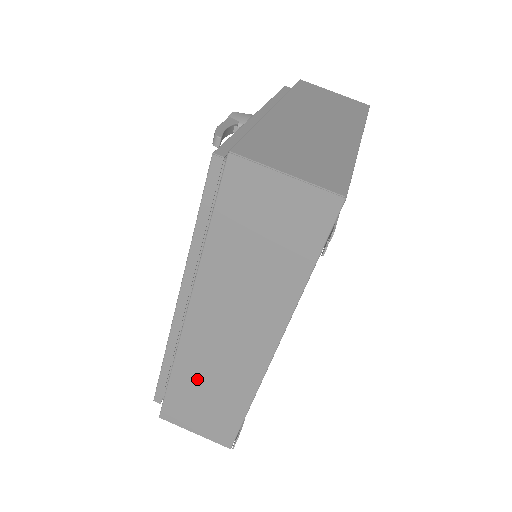
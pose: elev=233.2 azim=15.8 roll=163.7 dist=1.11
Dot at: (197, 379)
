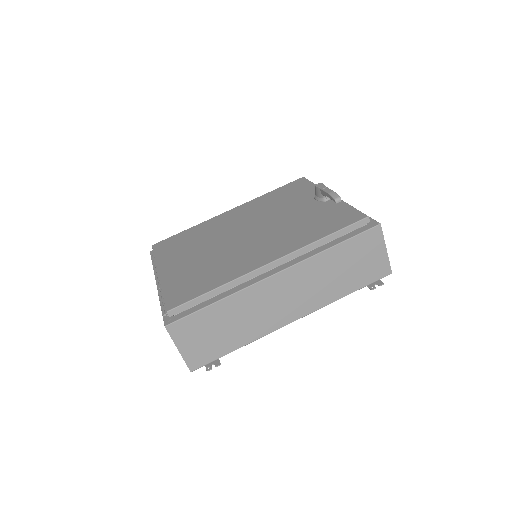
Dot at: (233, 313)
